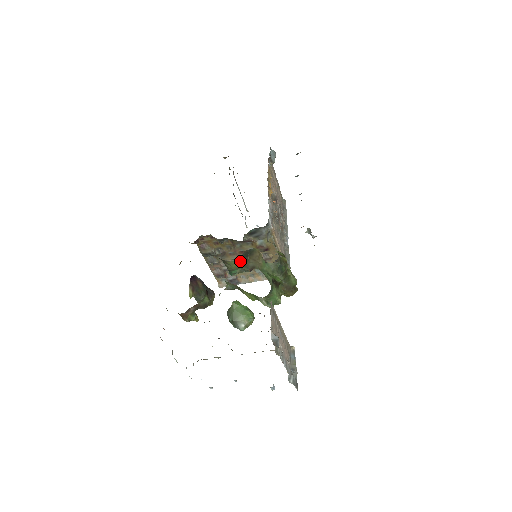
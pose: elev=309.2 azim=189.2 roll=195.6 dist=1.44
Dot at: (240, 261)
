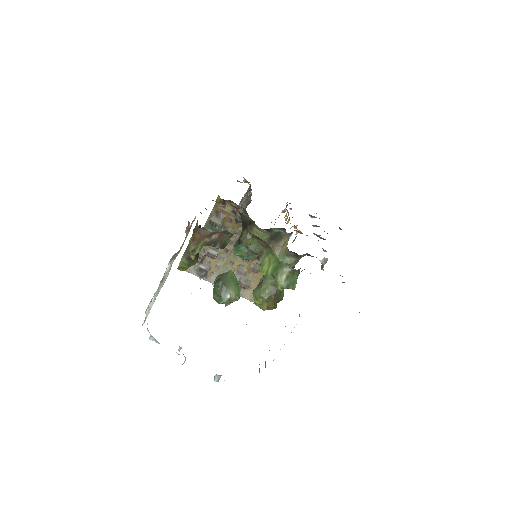
Dot at: occluded
